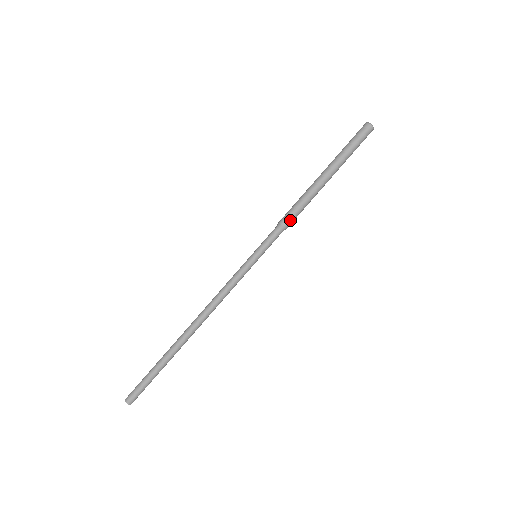
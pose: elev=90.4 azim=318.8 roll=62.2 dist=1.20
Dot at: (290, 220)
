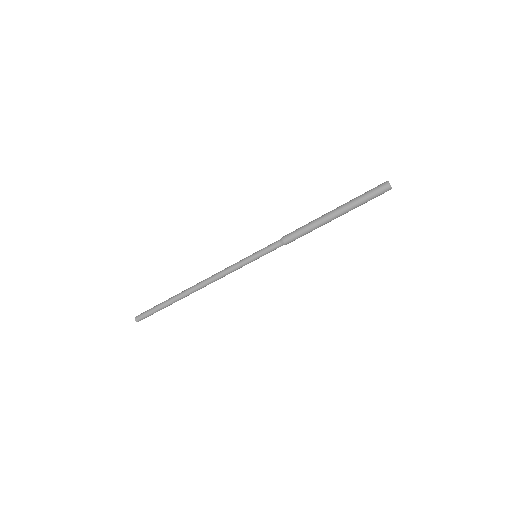
Dot at: (292, 241)
